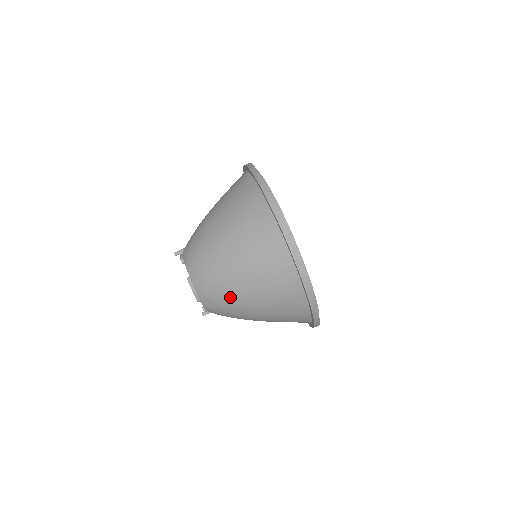
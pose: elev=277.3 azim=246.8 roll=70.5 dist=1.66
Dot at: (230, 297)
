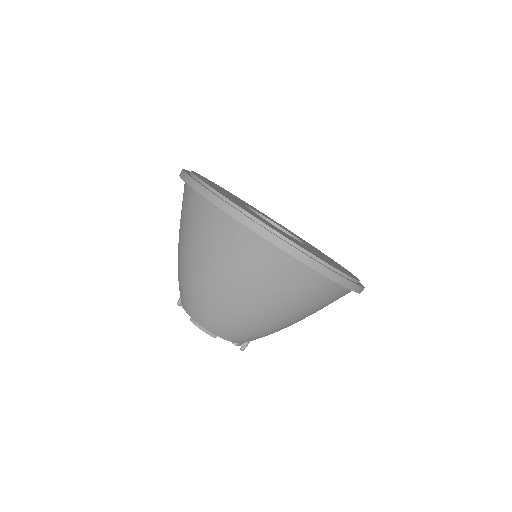
Dot at: (231, 312)
